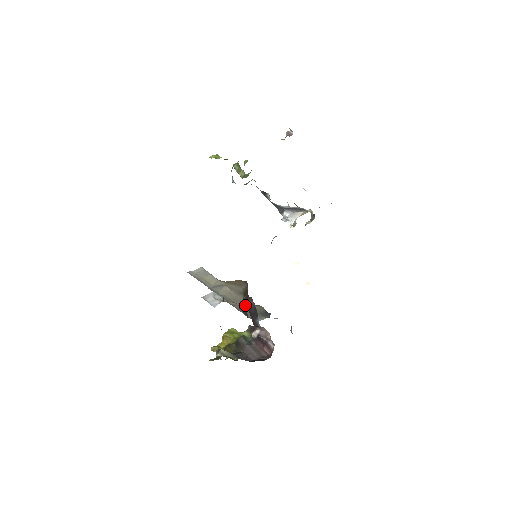
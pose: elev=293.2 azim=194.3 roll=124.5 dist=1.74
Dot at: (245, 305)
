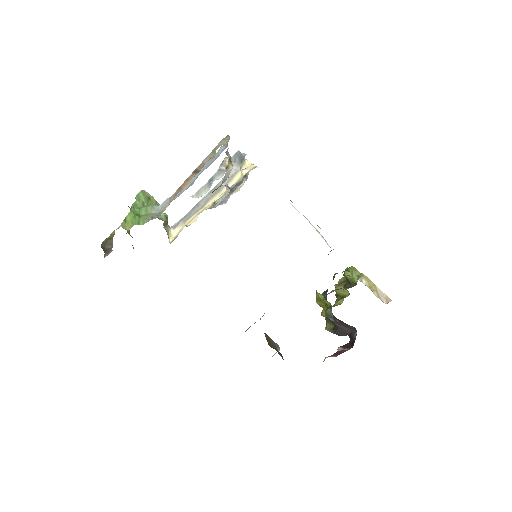
Dot at: occluded
